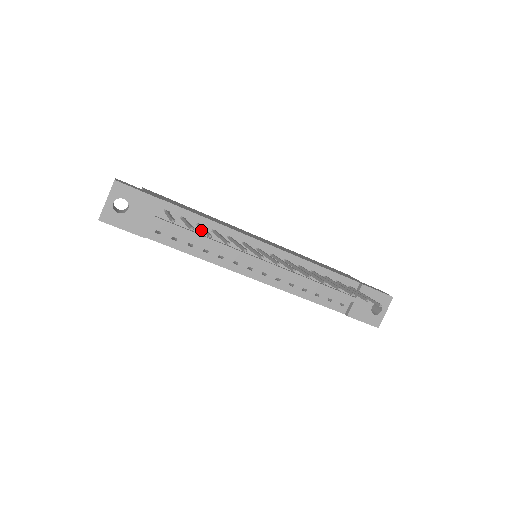
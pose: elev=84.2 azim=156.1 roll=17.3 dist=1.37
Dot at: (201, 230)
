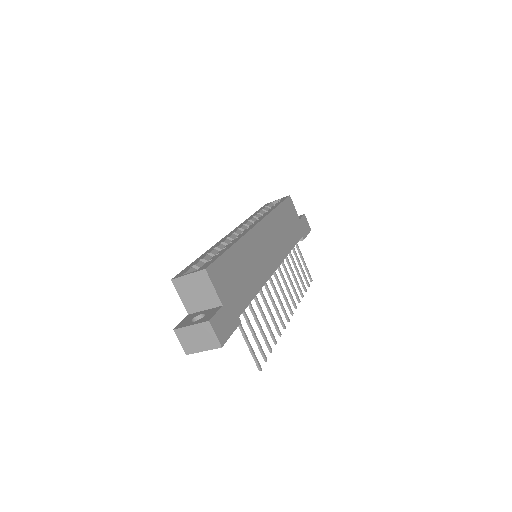
Dot at: occluded
